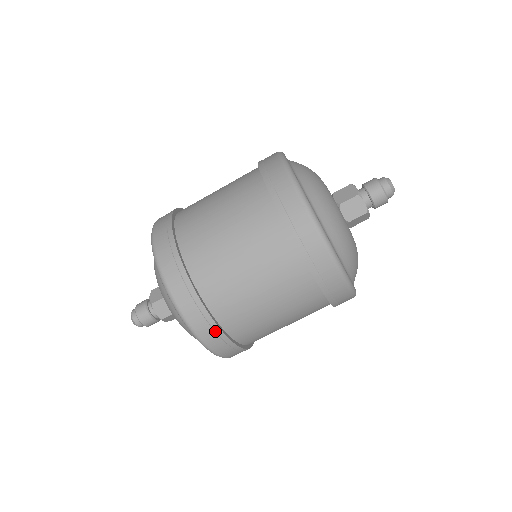
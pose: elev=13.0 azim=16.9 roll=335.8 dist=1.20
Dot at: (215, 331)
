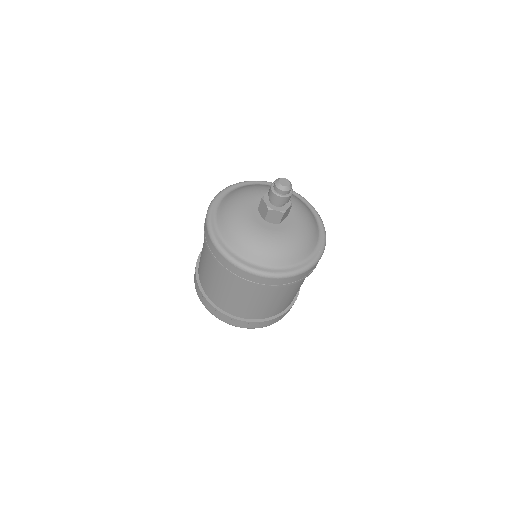
Dot at: (209, 304)
